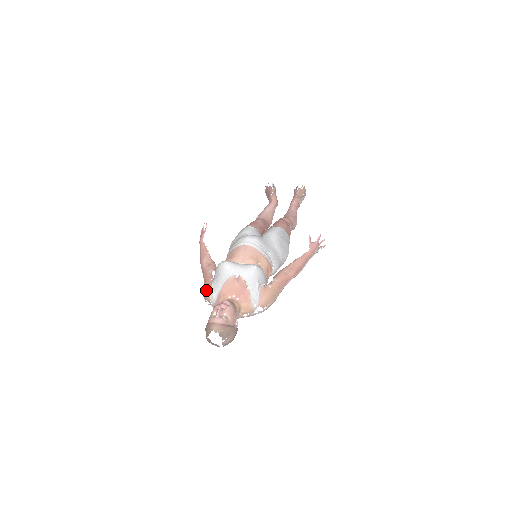
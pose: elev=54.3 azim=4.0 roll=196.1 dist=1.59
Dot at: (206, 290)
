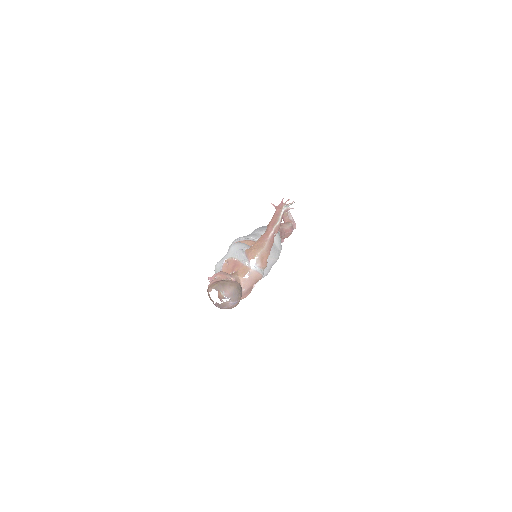
Dot at: occluded
